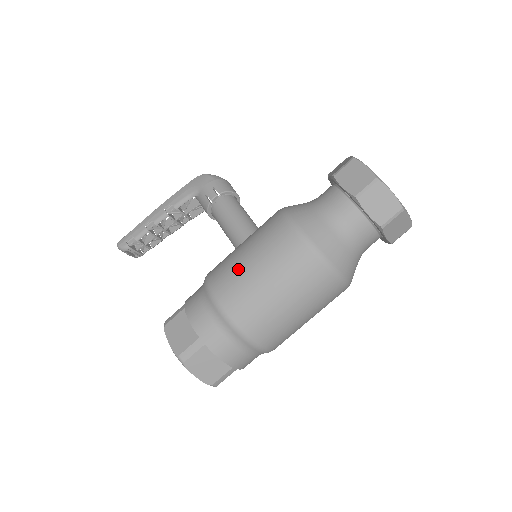
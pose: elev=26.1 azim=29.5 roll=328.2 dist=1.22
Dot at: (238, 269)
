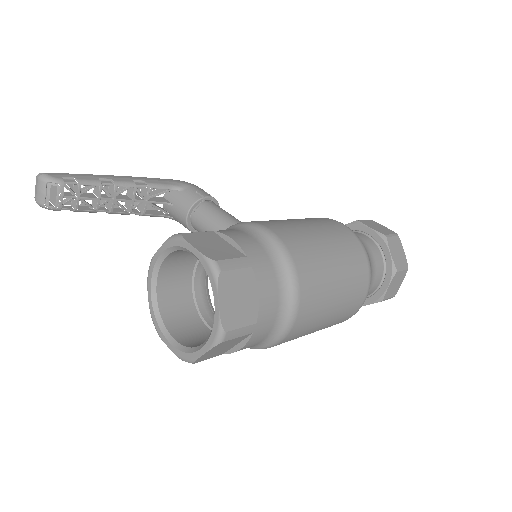
Dot at: (294, 224)
